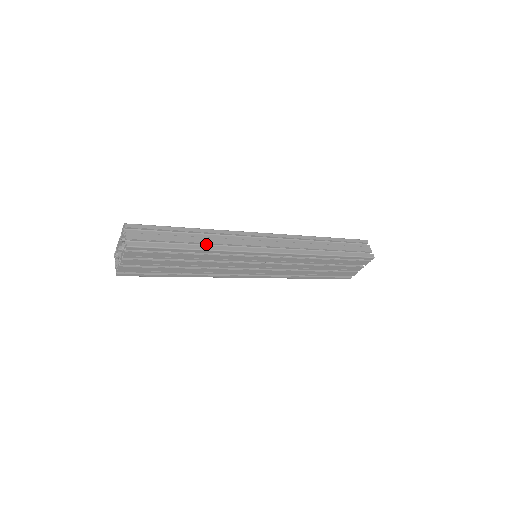
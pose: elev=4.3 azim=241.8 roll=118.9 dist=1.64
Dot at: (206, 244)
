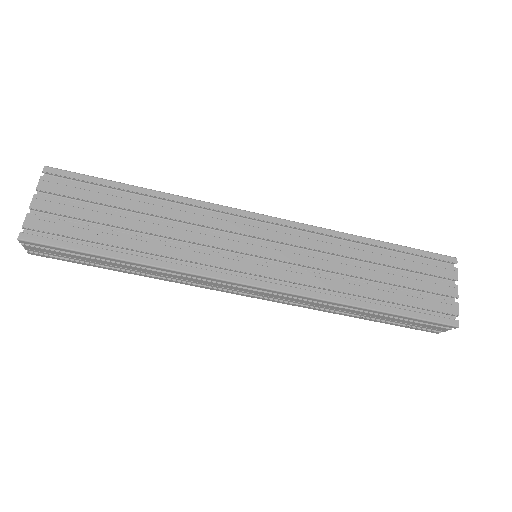
Dot at: occluded
